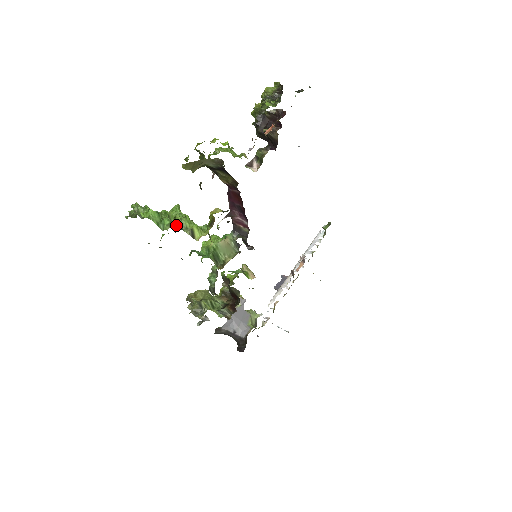
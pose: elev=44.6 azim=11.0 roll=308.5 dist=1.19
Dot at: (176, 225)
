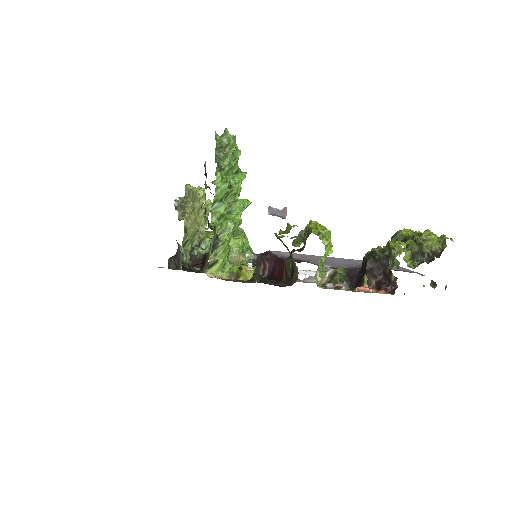
Dot at: (213, 244)
